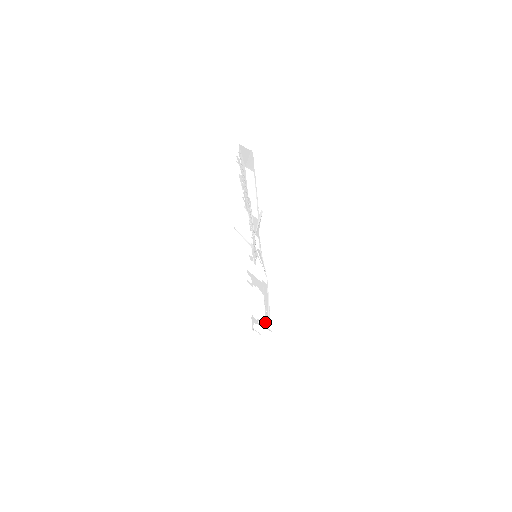
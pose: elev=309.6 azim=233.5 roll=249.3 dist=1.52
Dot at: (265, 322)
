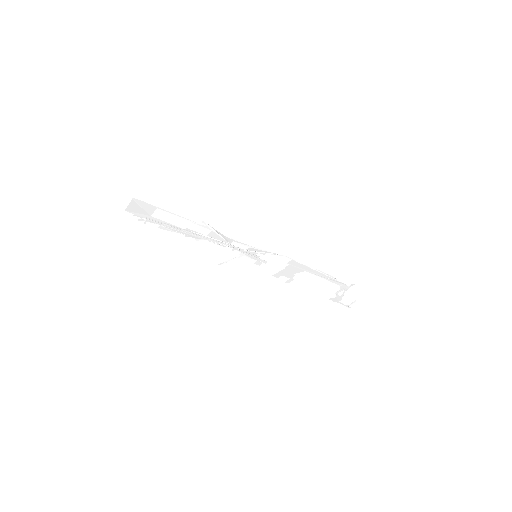
Dot at: (340, 287)
